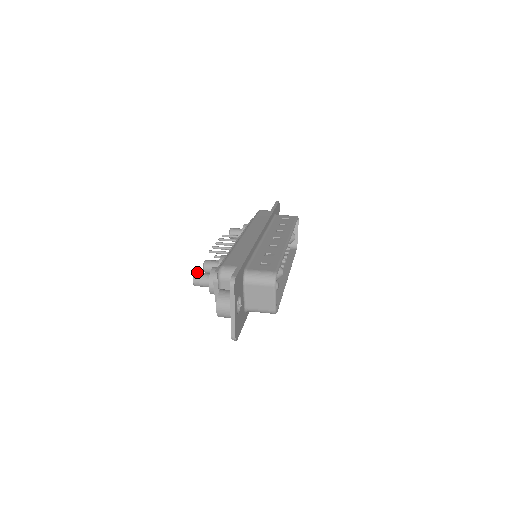
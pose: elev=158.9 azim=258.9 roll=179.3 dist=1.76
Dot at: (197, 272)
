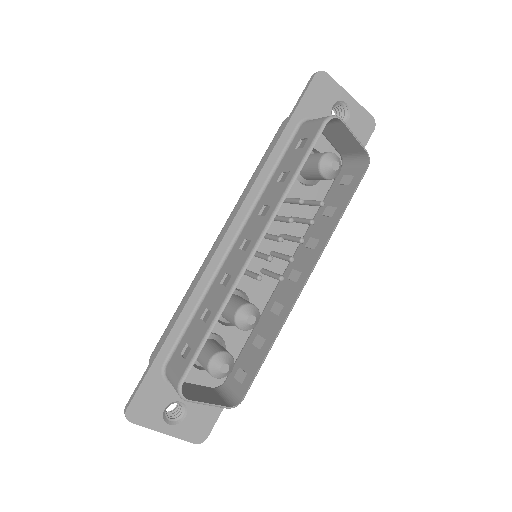
Dot at: occluded
